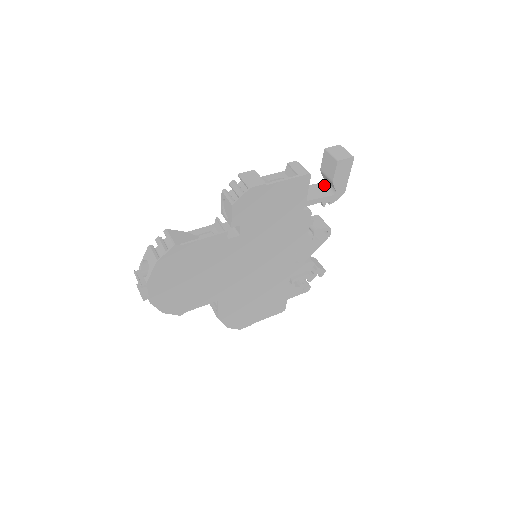
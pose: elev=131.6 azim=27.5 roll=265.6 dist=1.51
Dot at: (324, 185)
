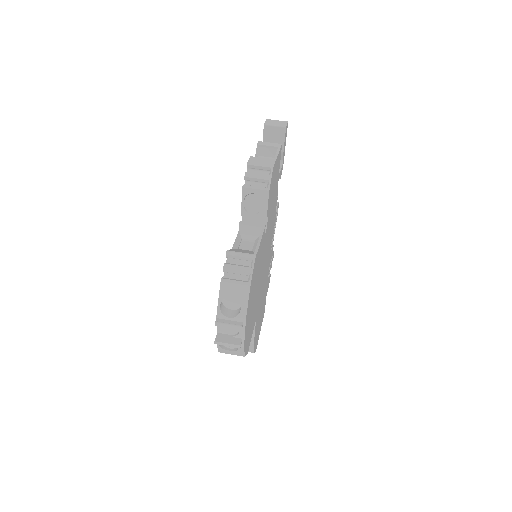
Dot at: occluded
